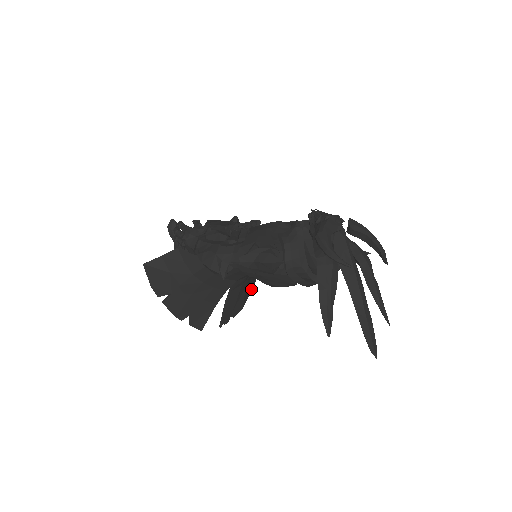
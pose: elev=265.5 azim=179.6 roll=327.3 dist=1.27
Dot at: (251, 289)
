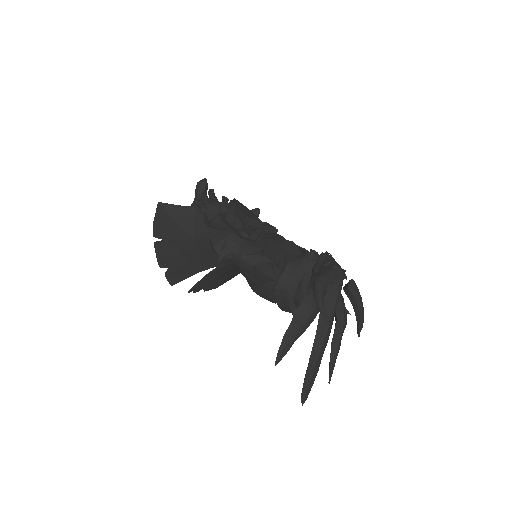
Dot at: (233, 277)
